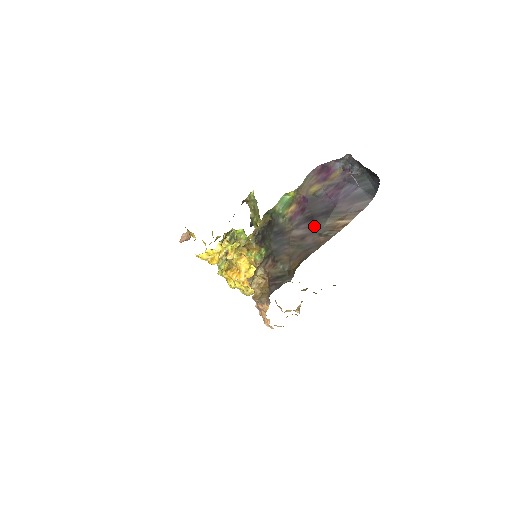
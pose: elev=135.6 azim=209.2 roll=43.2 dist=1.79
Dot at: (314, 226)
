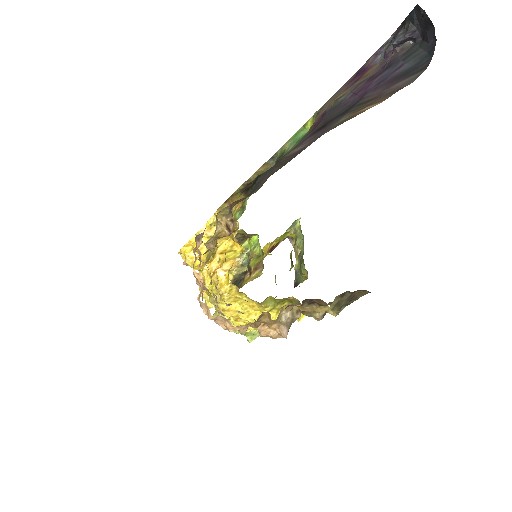
Dot at: (322, 132)
